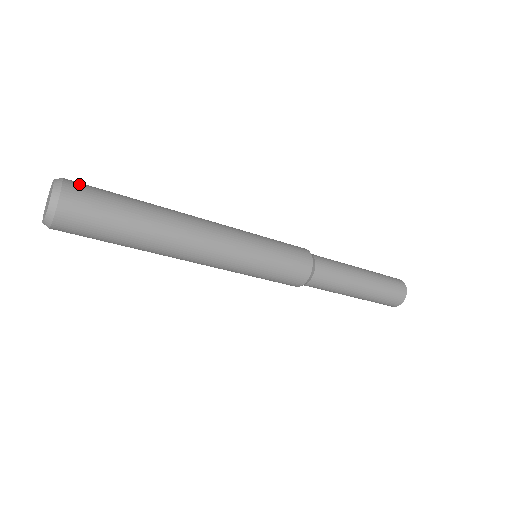
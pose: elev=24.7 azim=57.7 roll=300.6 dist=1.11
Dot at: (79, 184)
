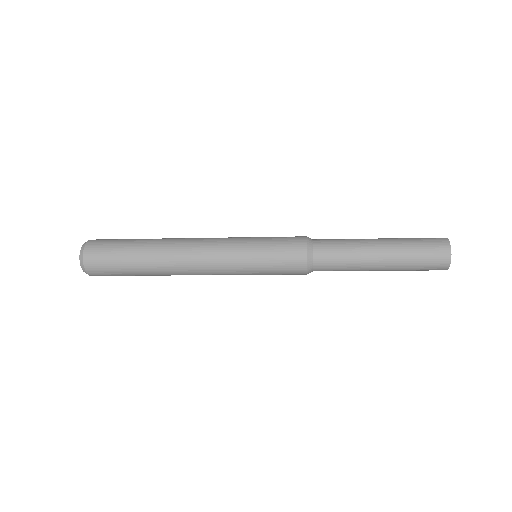
Dot at: (94, 250)
